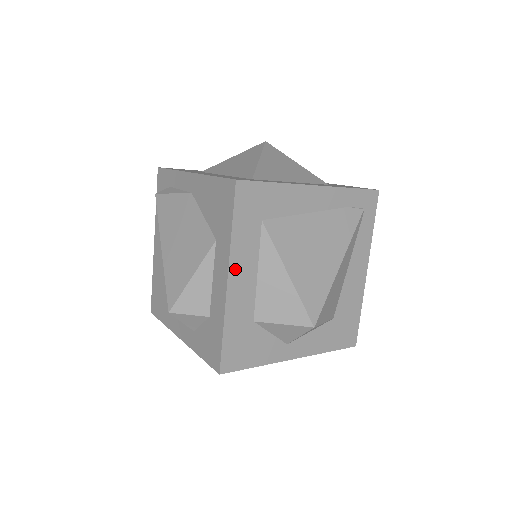
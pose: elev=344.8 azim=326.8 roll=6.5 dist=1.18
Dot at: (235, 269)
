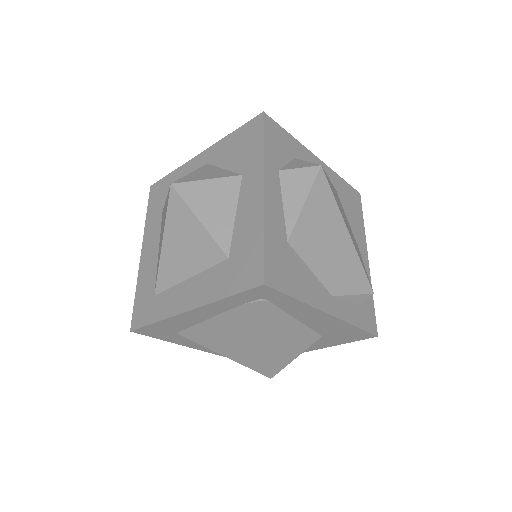
Dot at: (194, 346)
